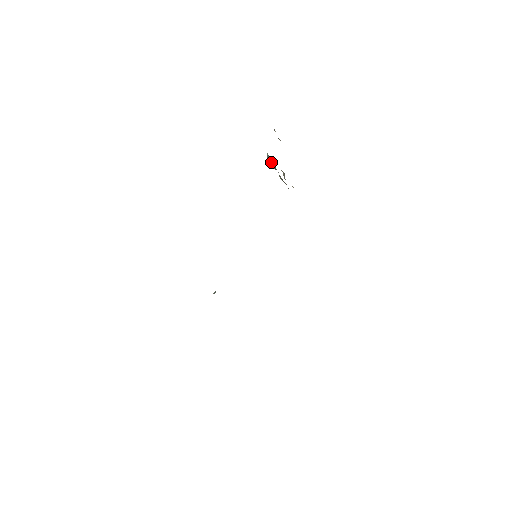
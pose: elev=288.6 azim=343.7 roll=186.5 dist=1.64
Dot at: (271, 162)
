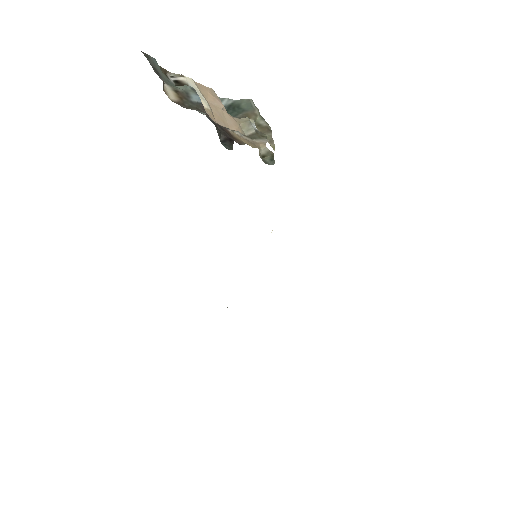
Dot at: (237, 101)
